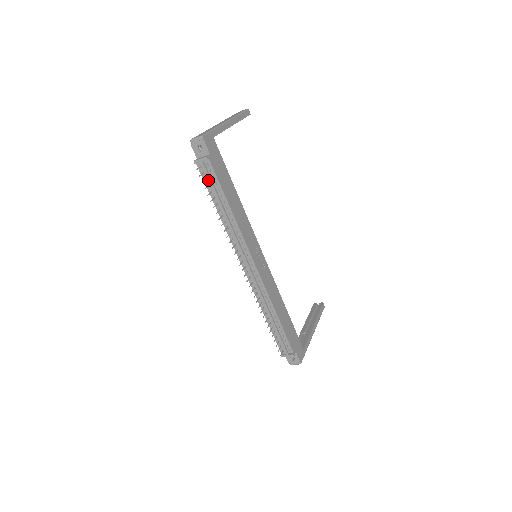
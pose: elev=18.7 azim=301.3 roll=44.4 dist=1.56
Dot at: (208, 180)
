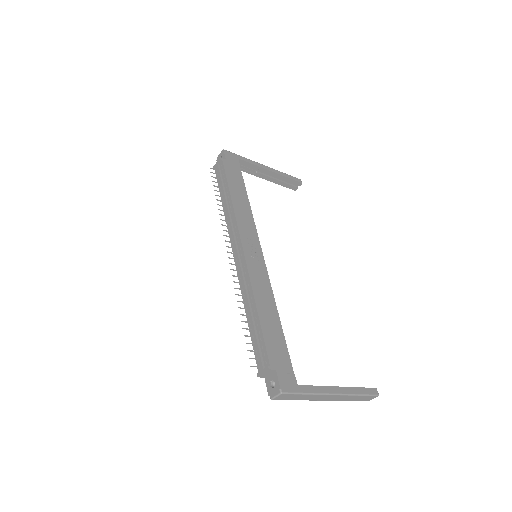
Dot at: (219, 177)
